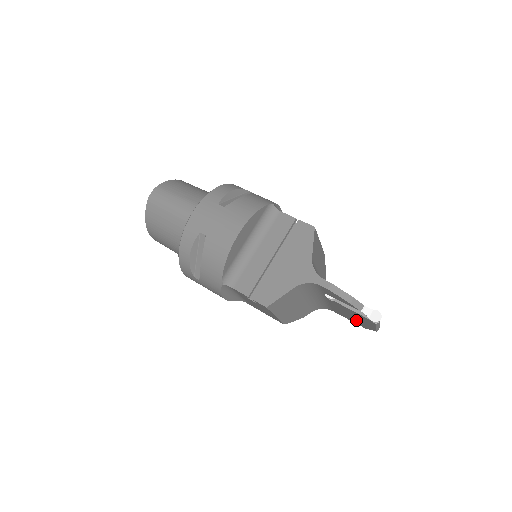
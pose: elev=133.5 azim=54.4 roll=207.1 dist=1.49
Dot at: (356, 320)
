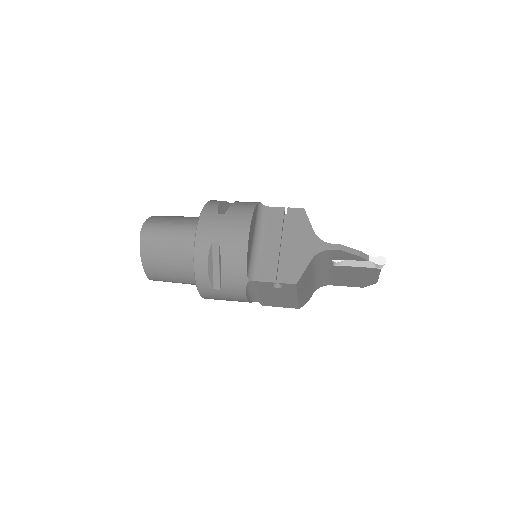
Dot at: (357, 281)
